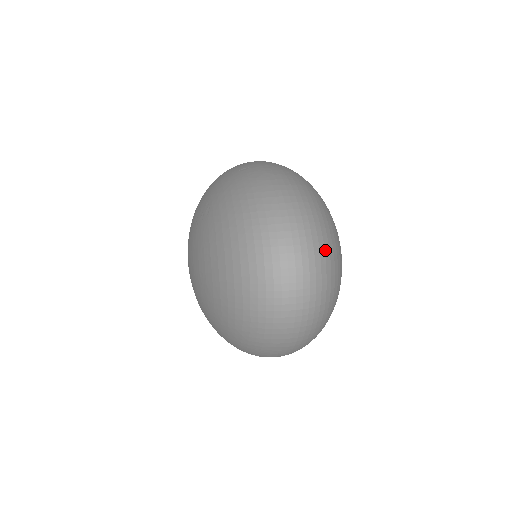
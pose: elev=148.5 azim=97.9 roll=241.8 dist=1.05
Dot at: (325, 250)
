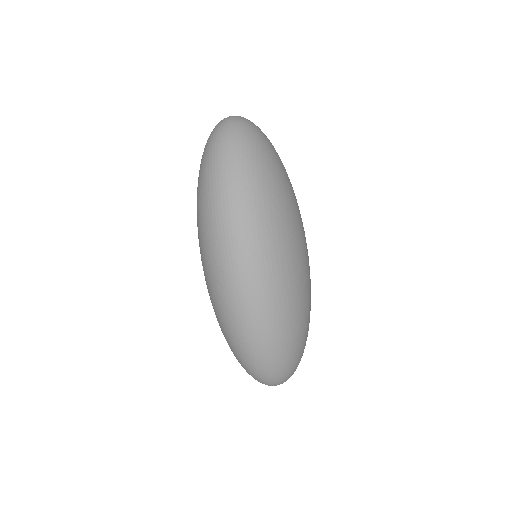
Dot at: occluded
